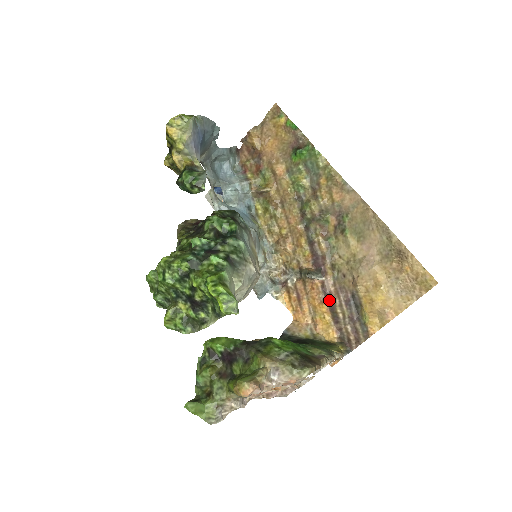
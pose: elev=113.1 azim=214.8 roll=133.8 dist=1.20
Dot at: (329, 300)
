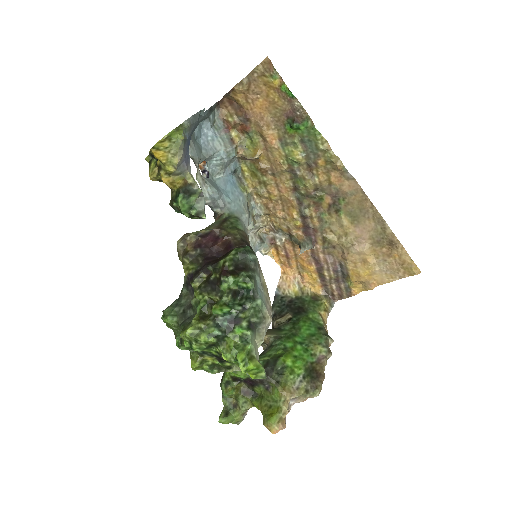
Dot at: (317, 264)
